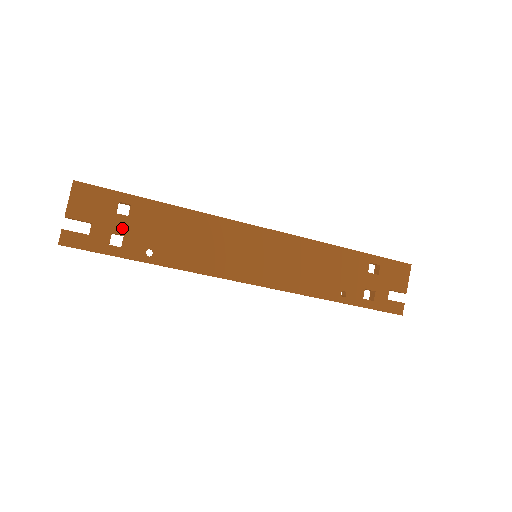
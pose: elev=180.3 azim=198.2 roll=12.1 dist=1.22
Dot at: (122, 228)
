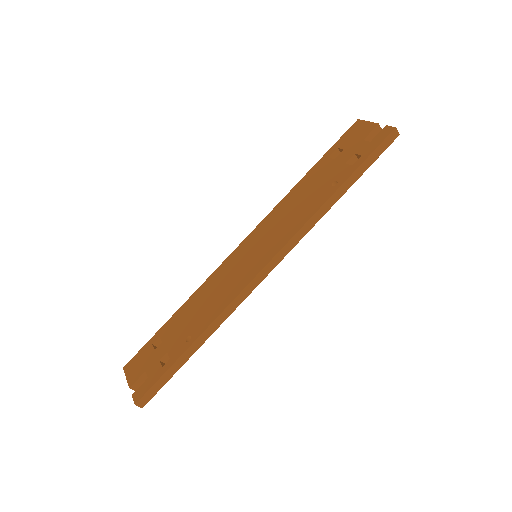
Dot at: (163, 351)
